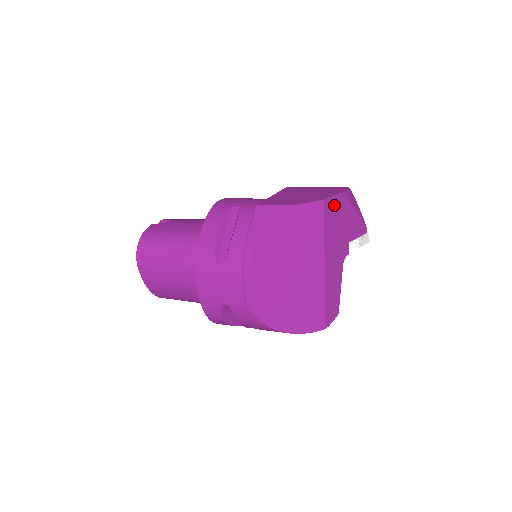
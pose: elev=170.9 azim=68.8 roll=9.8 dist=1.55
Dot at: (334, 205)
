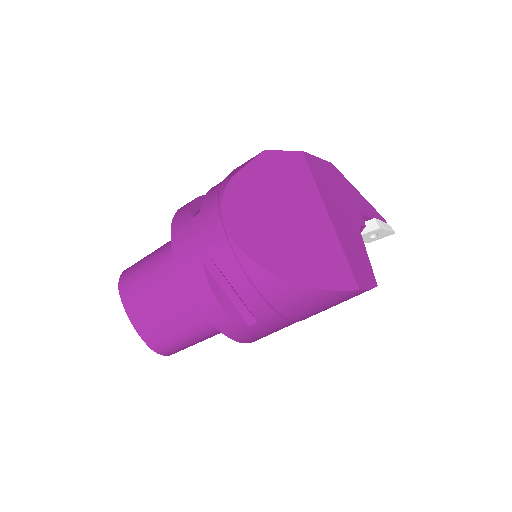
Dot at: (320, 165)
